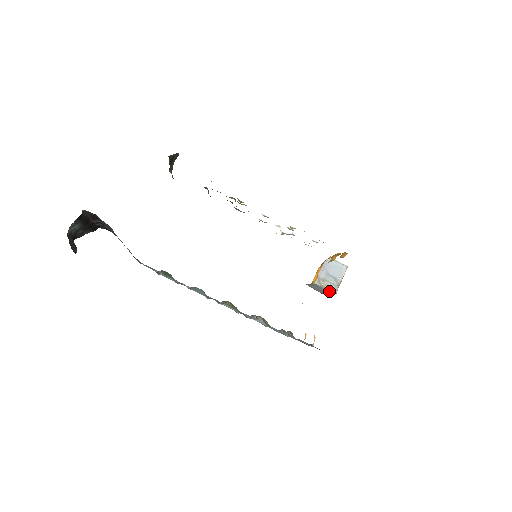
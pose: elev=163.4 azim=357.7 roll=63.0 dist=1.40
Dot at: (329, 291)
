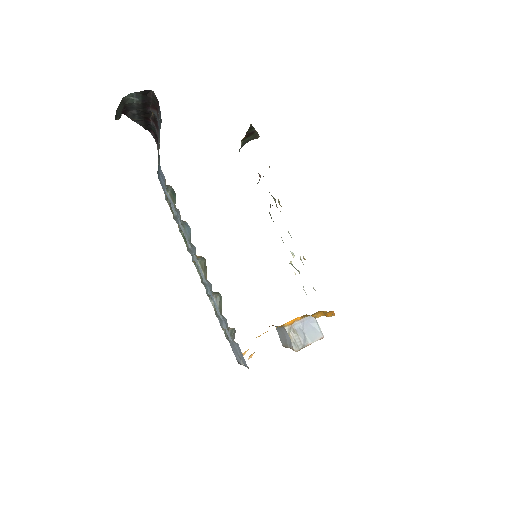
Dot at: (292, 345)
